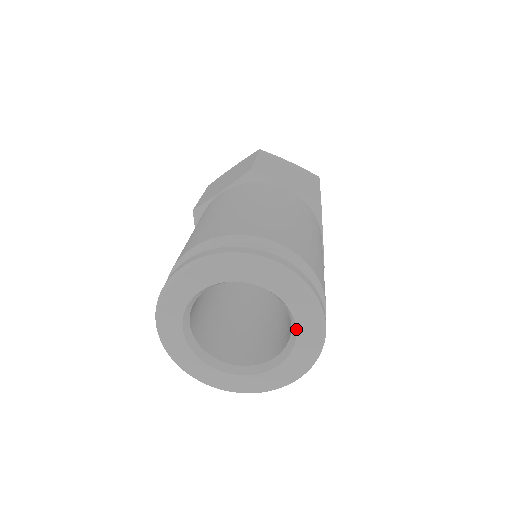
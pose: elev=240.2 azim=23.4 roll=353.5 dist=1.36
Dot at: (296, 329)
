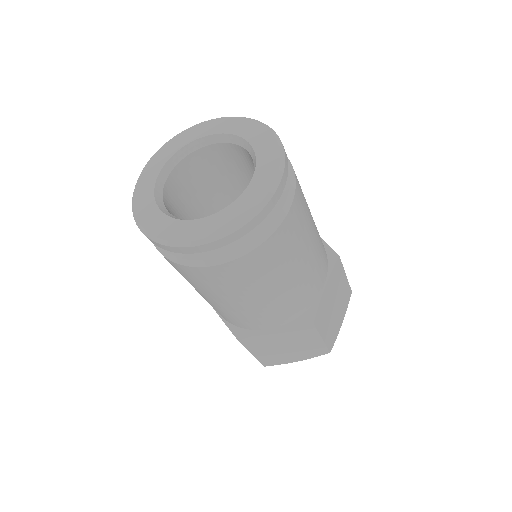
Dot at: (251, 180)
